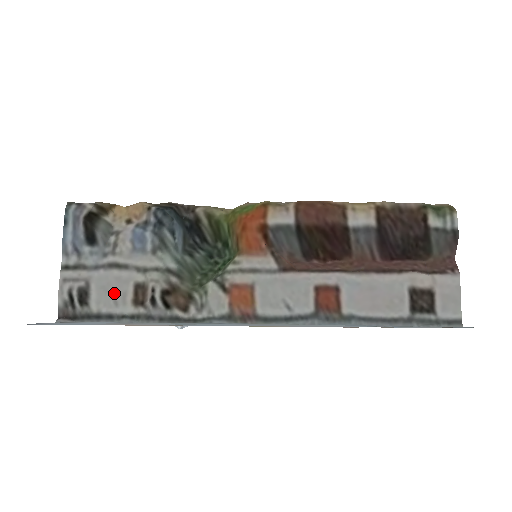
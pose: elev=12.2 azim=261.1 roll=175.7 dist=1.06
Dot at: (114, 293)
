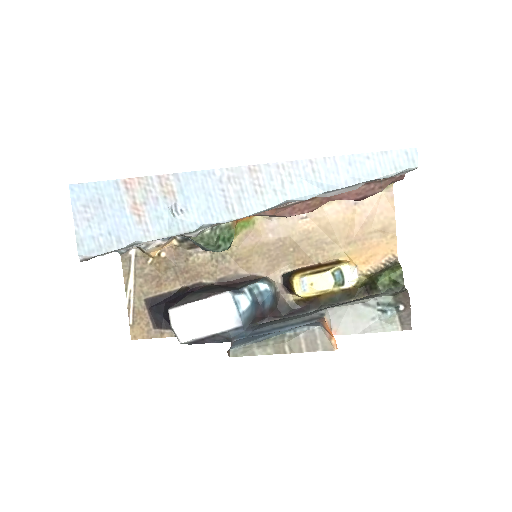
Dot at: occluded
